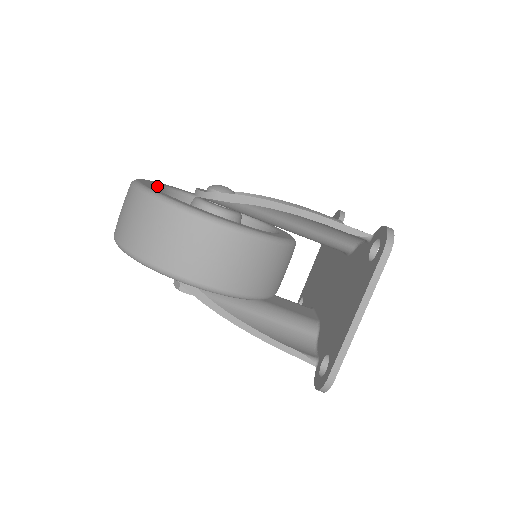
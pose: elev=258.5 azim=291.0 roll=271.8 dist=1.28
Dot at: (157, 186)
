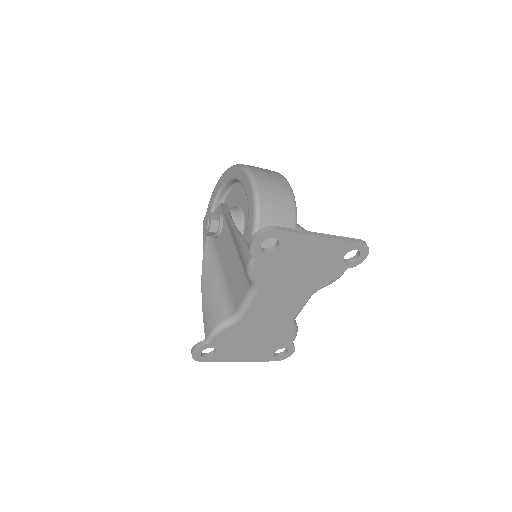
Dot at: occluded
